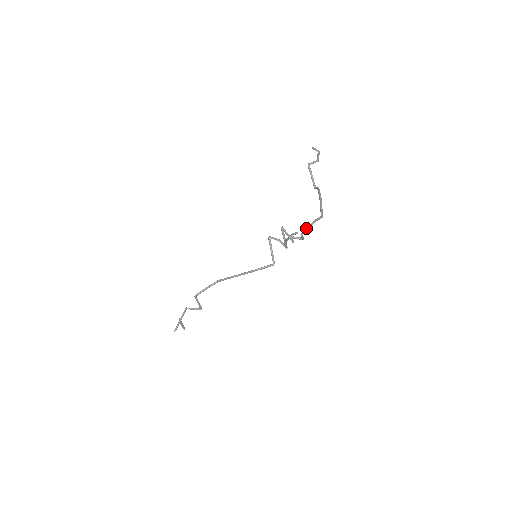
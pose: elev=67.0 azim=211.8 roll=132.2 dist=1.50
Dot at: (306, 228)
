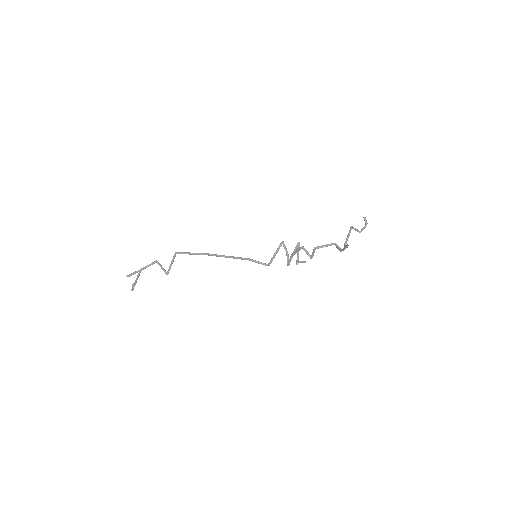
Dot at: (323, 245)
